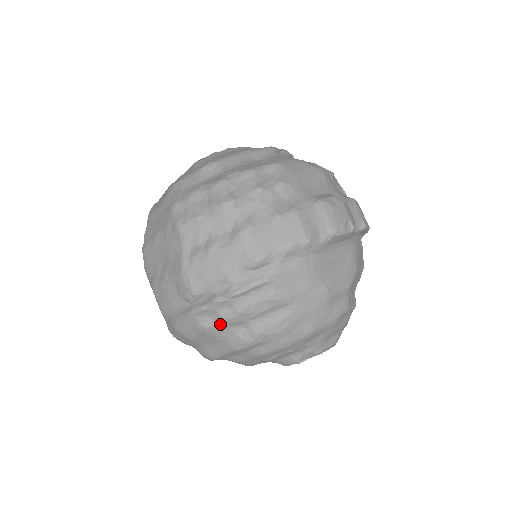
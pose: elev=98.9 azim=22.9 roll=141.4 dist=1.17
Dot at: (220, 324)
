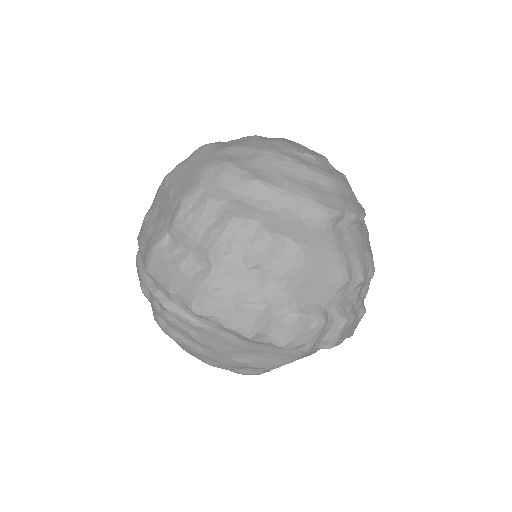
Dot at: (152, 303)
